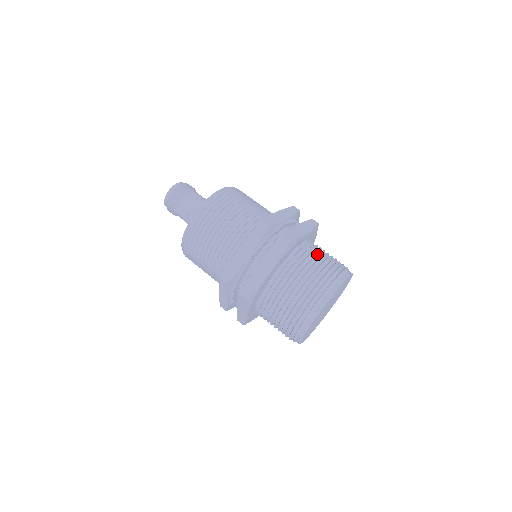
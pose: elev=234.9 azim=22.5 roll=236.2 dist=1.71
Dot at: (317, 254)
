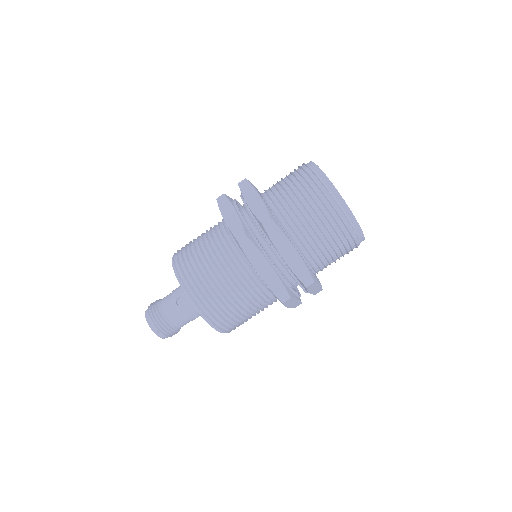
Dot at: occluded
